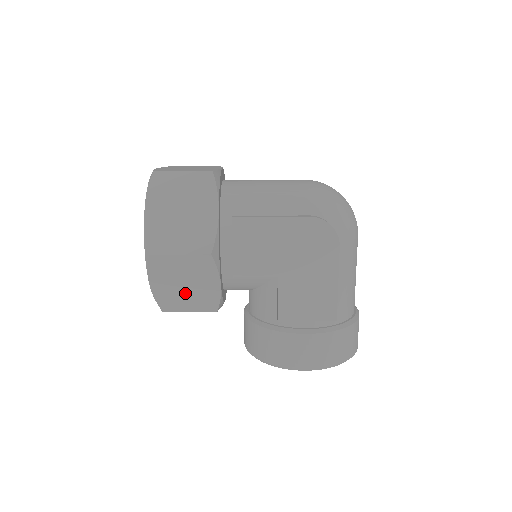
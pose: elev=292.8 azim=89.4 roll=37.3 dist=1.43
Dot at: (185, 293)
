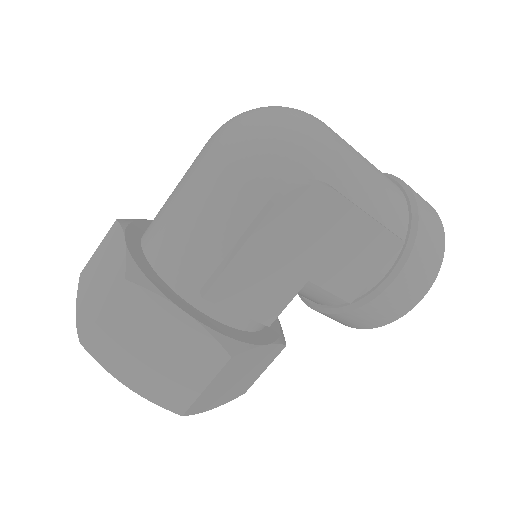
Dot at: (245, 377)
